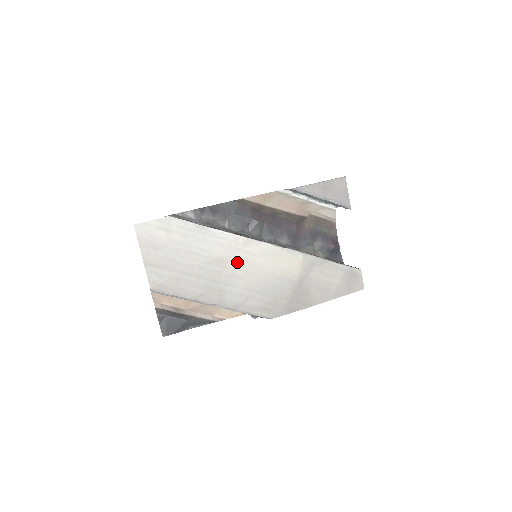
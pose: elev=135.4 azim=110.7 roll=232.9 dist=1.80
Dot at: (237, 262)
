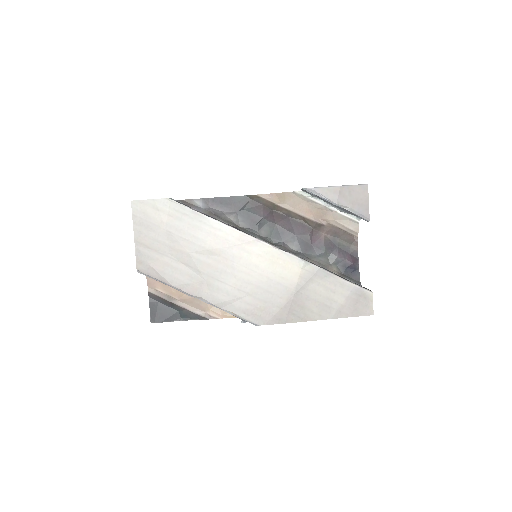
Dot at: (230, 257)
